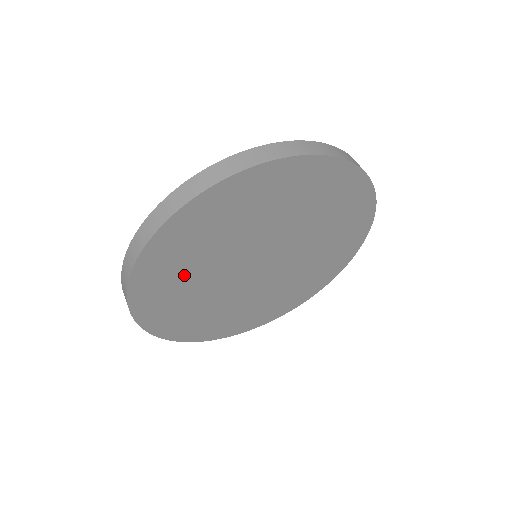
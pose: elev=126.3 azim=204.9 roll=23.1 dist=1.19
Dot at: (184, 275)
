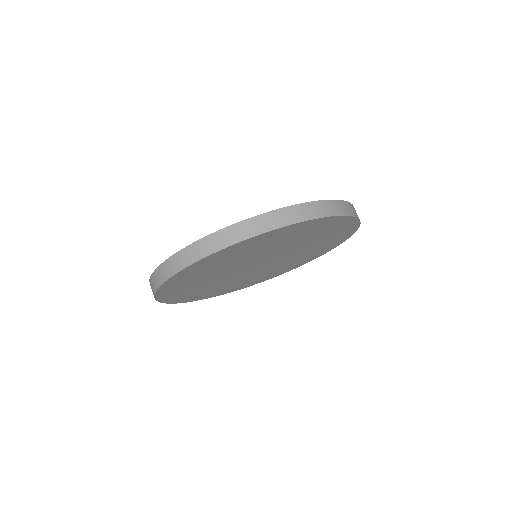
Dot at: (214, 268)
